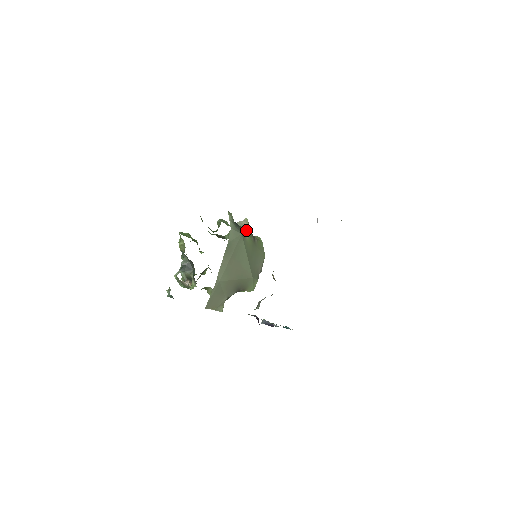
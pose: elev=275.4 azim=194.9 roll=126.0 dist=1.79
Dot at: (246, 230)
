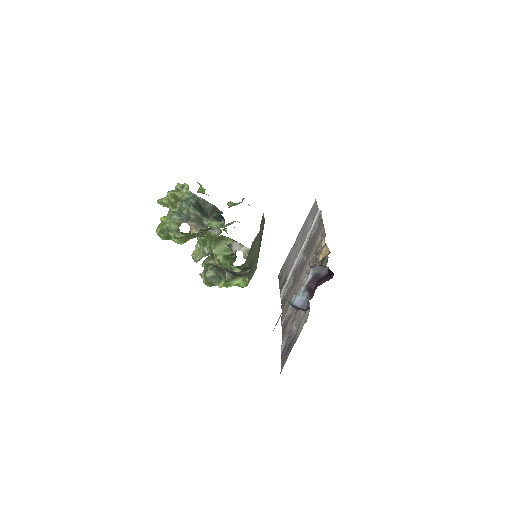
Dot at: occluded
